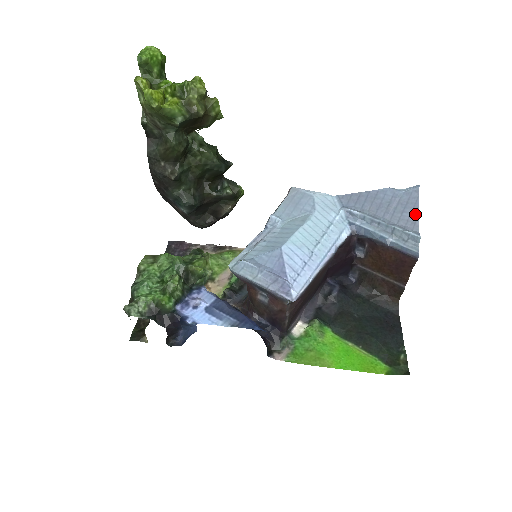
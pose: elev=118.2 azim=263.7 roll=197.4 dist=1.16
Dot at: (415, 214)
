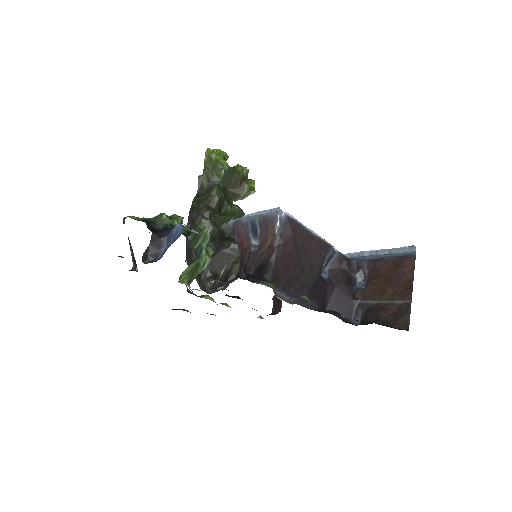
Dot at: occluded
